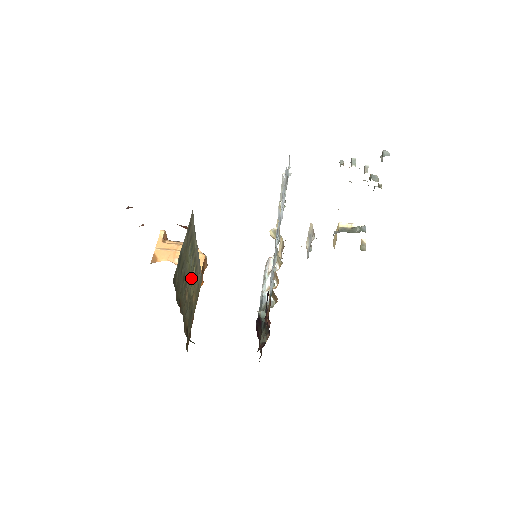
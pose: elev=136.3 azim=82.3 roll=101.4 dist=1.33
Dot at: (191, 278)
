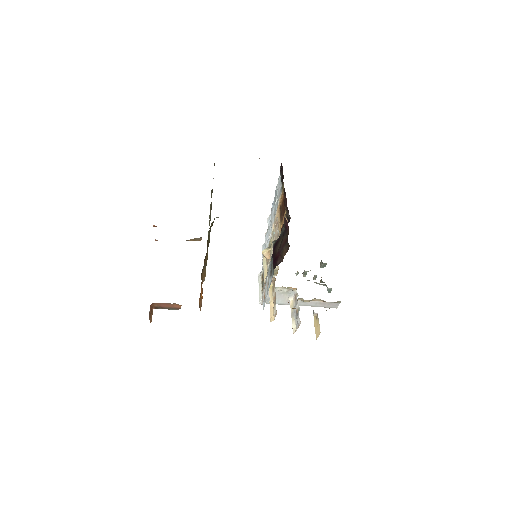
Dot at: occluded
